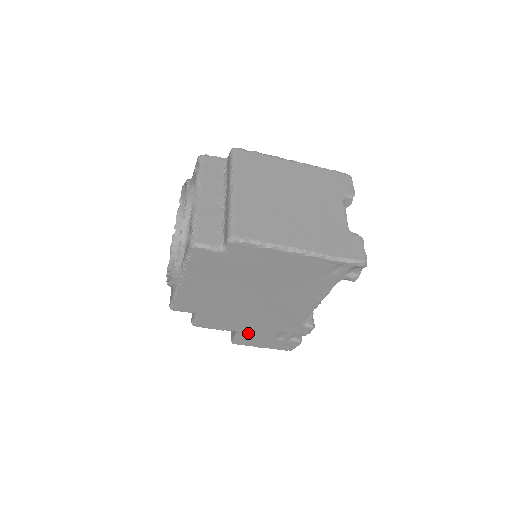
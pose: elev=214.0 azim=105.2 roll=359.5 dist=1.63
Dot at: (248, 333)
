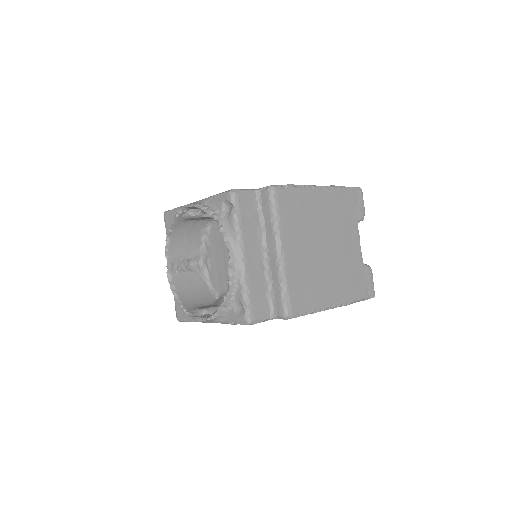
Dot at: occluded
